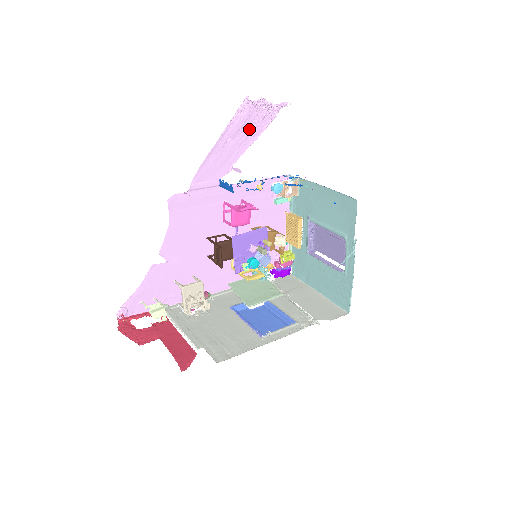
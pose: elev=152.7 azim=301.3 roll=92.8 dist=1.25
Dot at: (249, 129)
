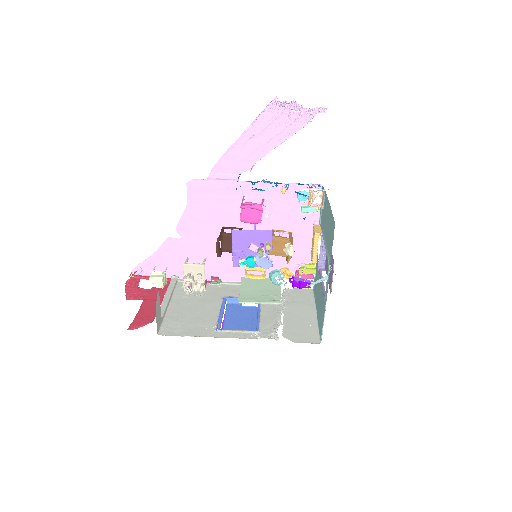
Dot at: (277, 130)
